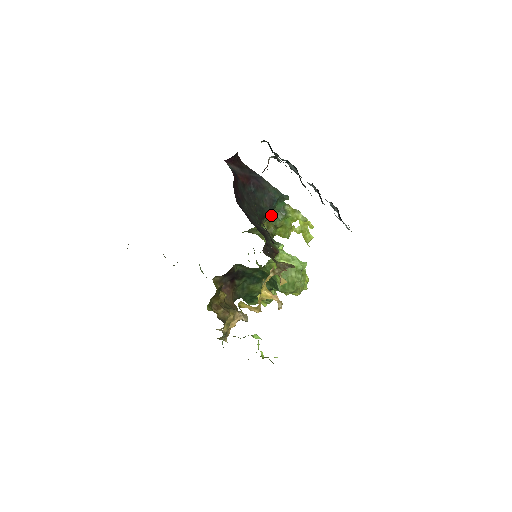
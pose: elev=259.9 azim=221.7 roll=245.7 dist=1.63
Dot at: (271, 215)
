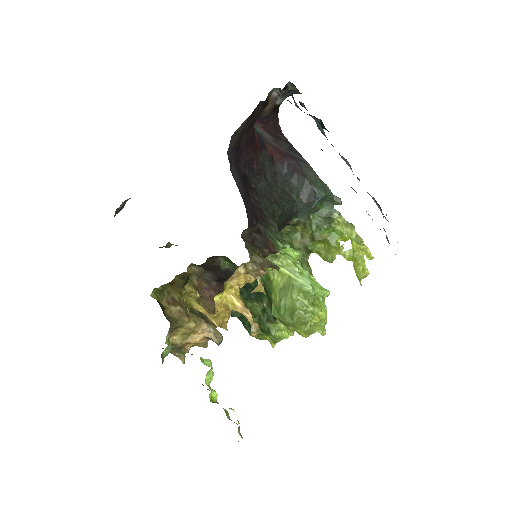
Dot at: (307, 217)
